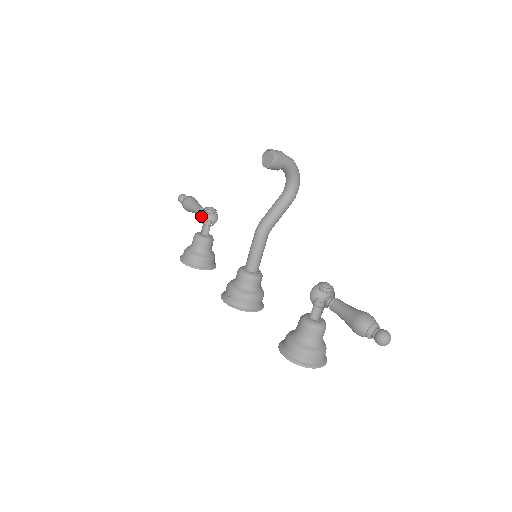
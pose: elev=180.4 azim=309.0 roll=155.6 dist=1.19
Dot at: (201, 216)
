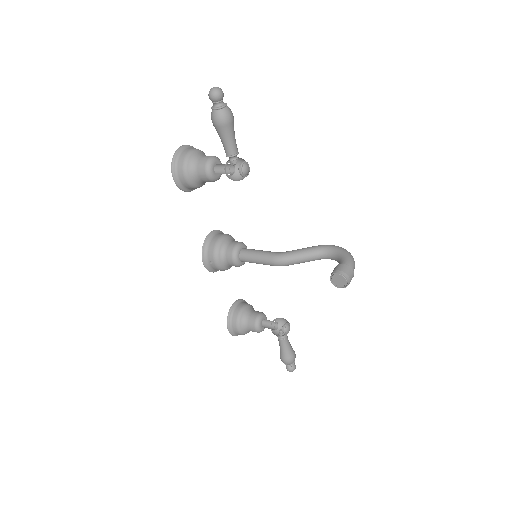
Dot at: occluded
